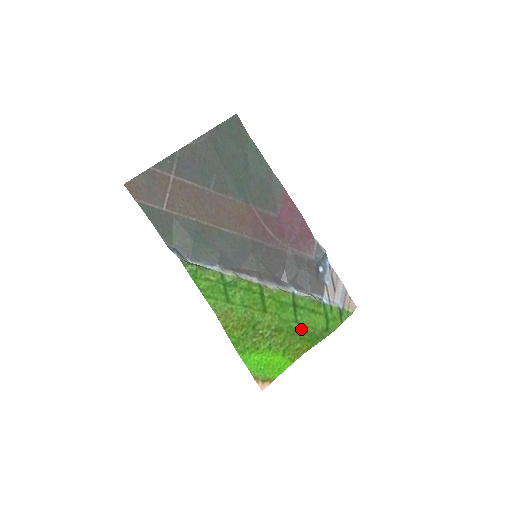
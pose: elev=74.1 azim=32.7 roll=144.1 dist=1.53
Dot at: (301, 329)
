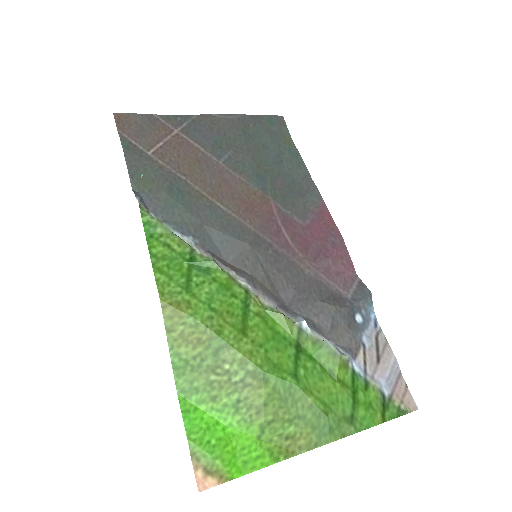
Dot at: (301, 394)
